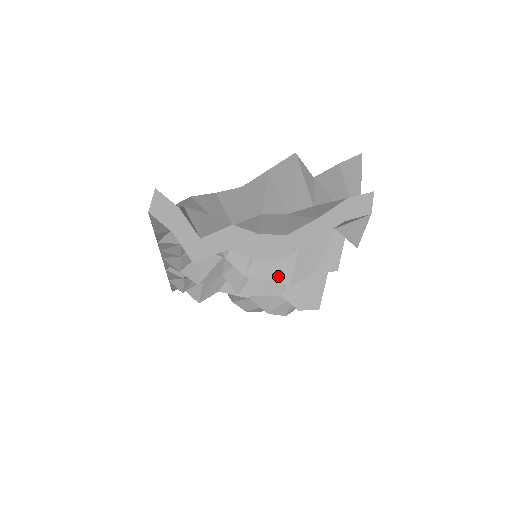
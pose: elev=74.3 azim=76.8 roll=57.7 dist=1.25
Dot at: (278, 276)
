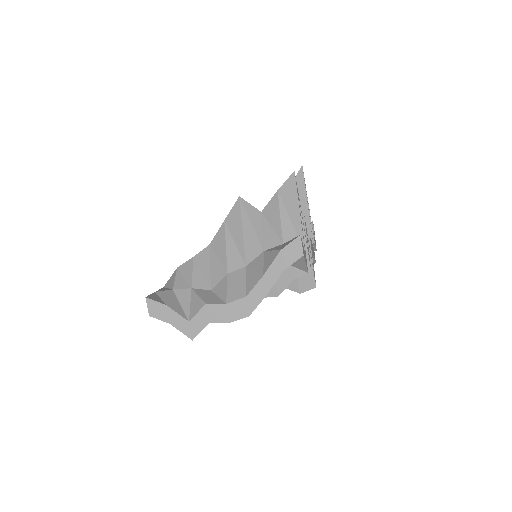
Dot at: occluded
